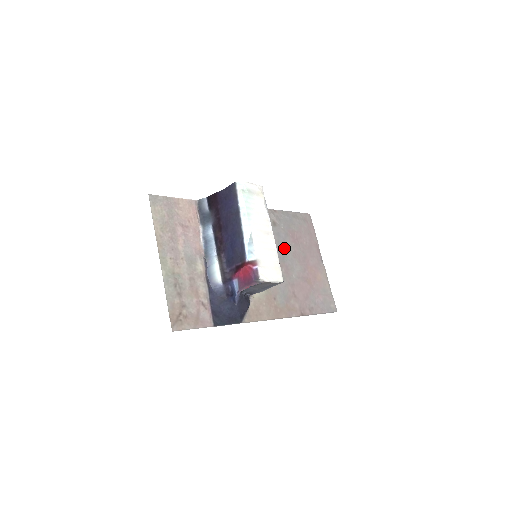
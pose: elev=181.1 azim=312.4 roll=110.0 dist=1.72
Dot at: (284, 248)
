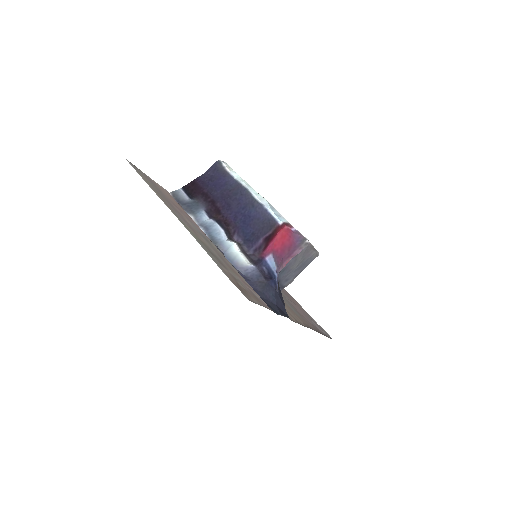
Dot at: occluded
